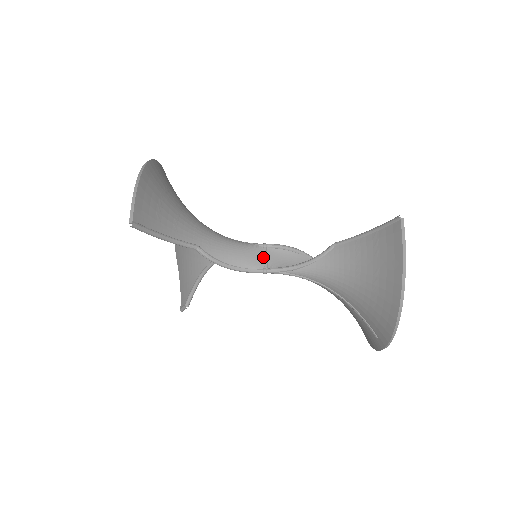
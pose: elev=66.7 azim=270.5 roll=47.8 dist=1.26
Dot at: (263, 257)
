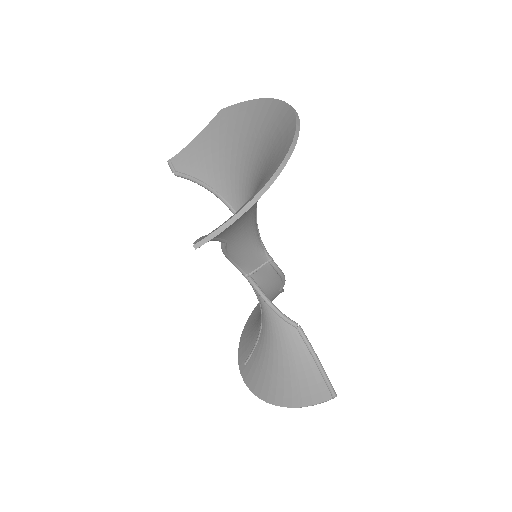
Dot at: (258, 267)
